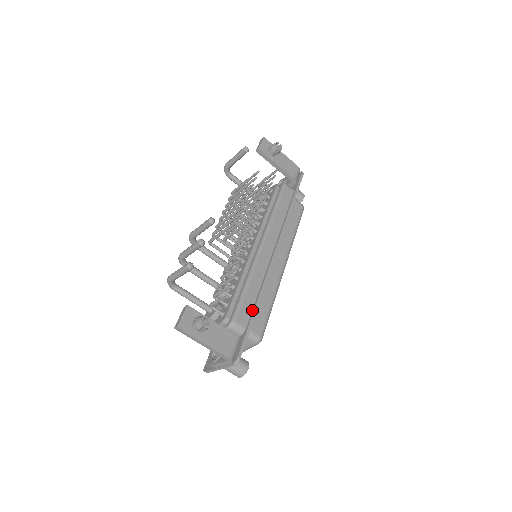
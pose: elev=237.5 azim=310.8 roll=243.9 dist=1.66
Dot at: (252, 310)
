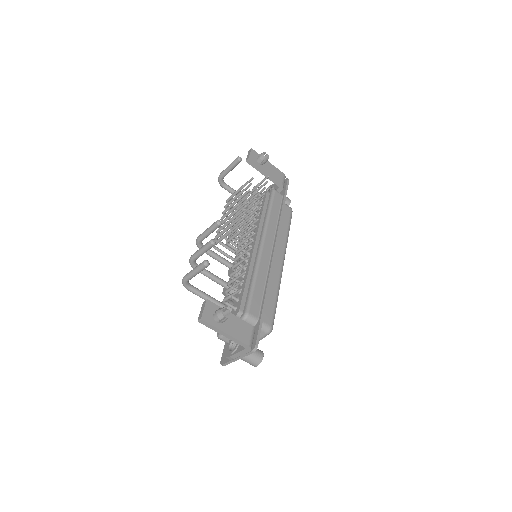
Dot at: (262, 302)
